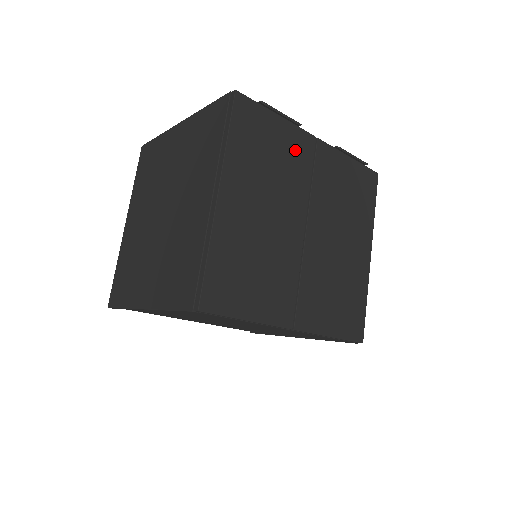
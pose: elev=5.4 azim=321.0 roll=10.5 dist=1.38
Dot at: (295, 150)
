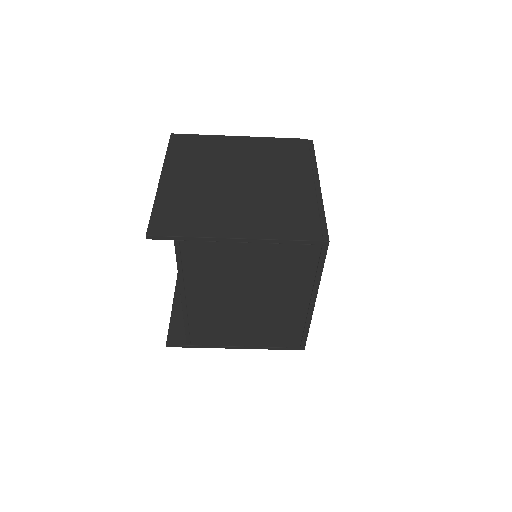
Dot at: occluded
